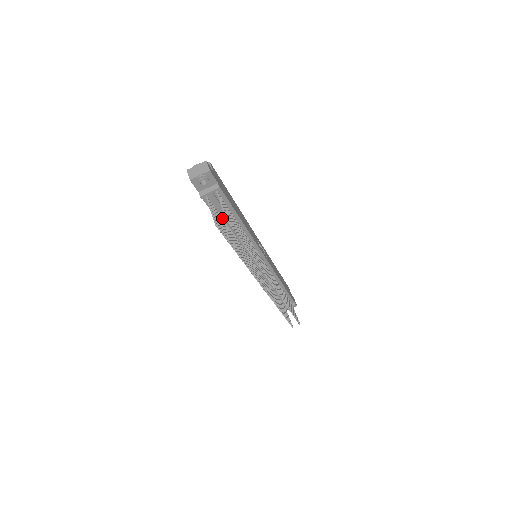
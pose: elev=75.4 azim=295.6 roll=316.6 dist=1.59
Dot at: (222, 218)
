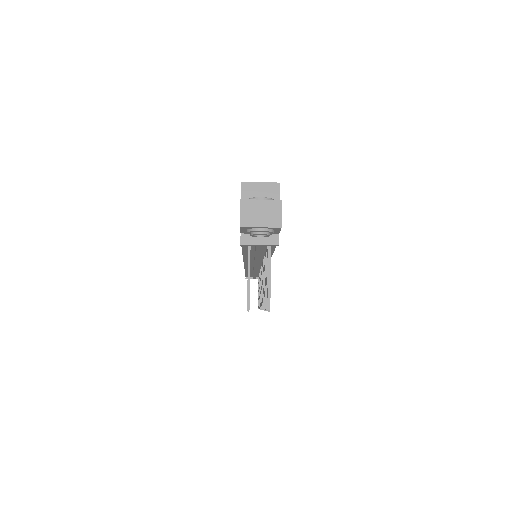
Dot at: (250, 251)
